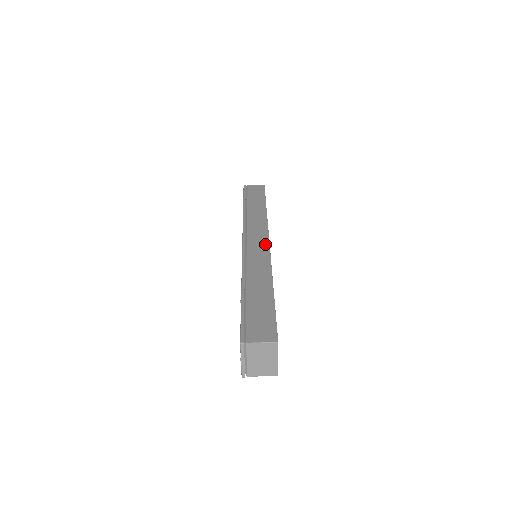
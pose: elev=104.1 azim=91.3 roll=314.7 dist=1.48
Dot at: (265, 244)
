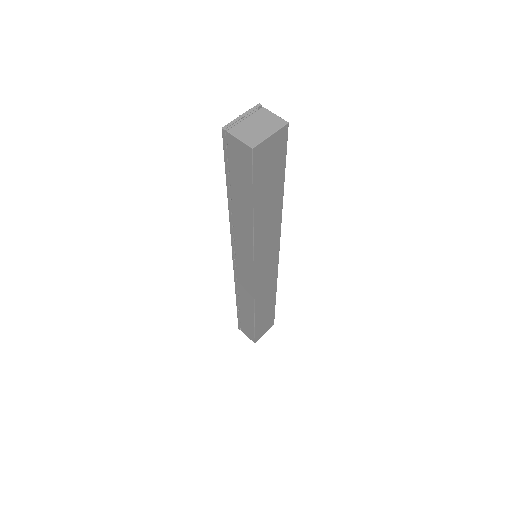
Dot at: occluded
